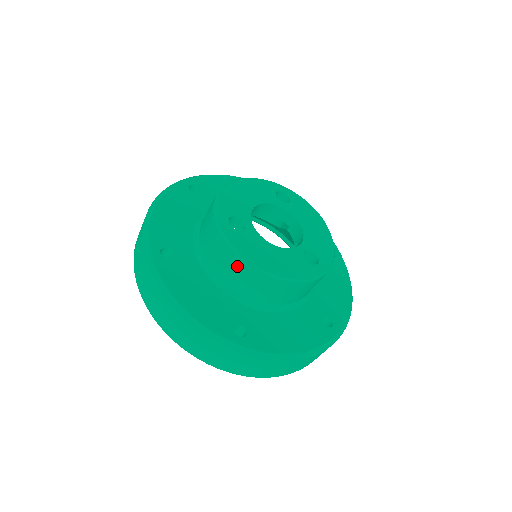
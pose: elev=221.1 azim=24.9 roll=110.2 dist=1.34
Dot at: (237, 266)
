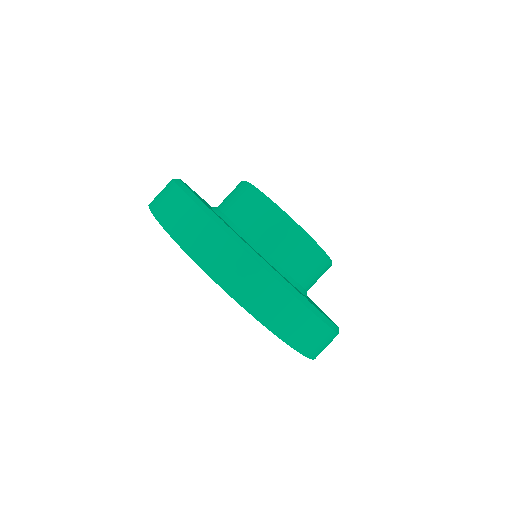
Dot at: (246, 195)
